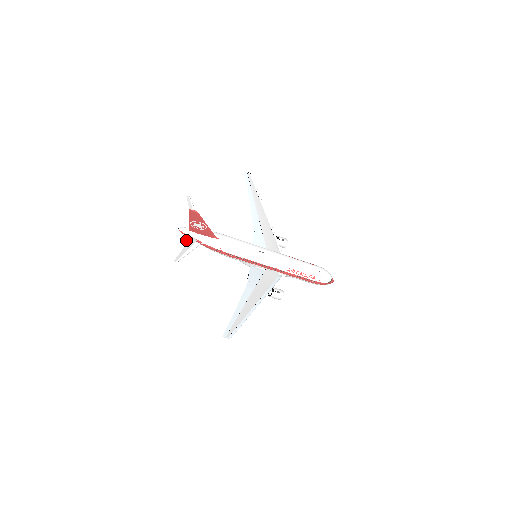
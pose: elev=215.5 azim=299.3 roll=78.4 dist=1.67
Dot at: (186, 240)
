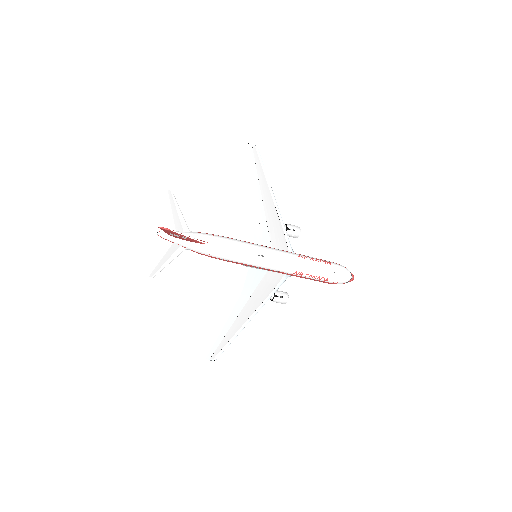
Dot at: (166, 247)
